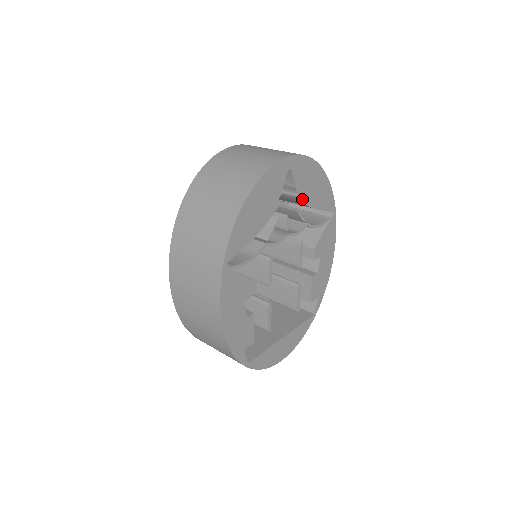
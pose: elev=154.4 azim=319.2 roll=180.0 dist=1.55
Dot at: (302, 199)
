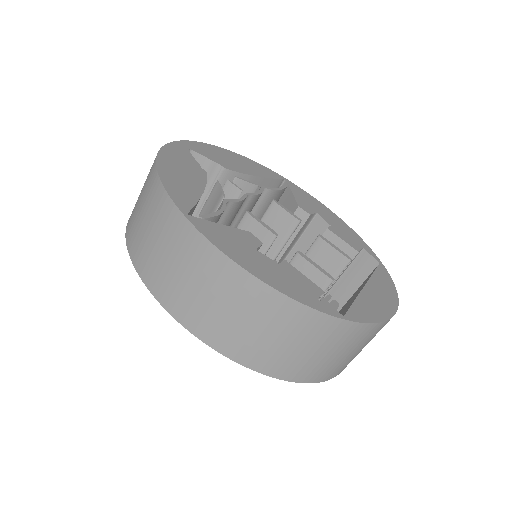
Dot at: (231, 169)
